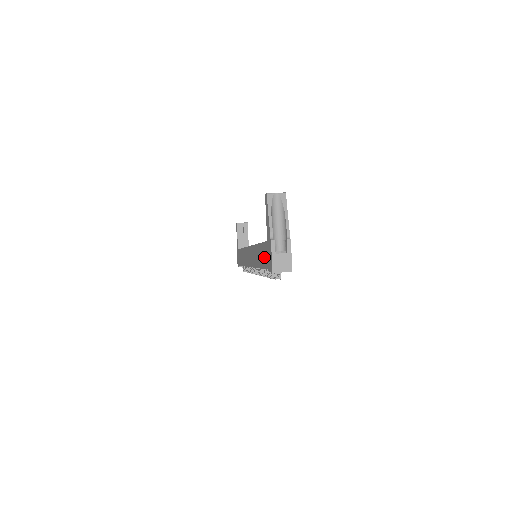
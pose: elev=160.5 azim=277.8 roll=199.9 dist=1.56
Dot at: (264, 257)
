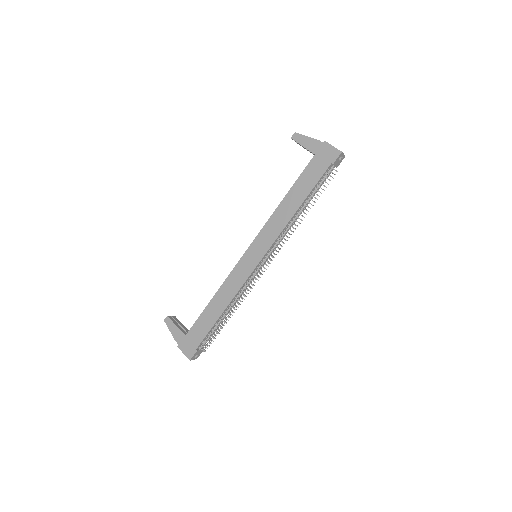
Dot at: (313, 174)
